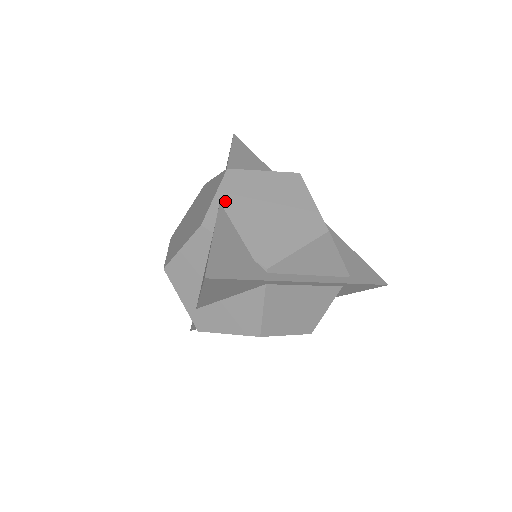
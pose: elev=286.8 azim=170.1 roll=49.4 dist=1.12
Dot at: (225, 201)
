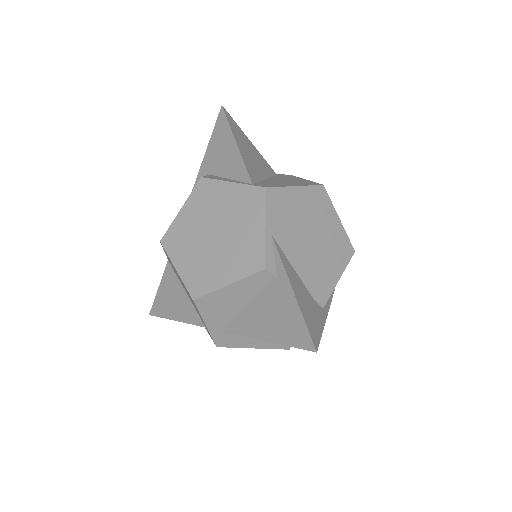
Dot at: (276, 233)
